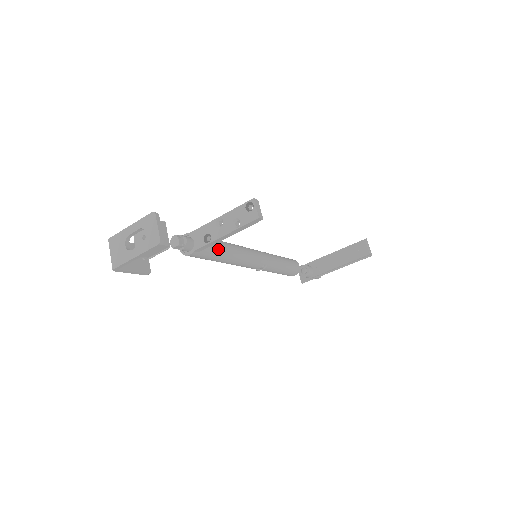
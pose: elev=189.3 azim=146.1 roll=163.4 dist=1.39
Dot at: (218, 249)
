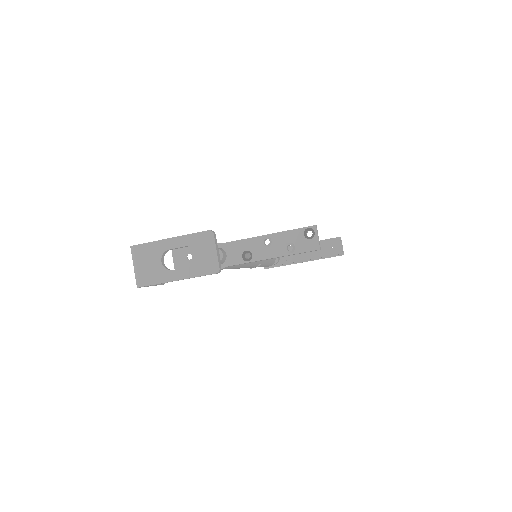
Dot at: occluded
